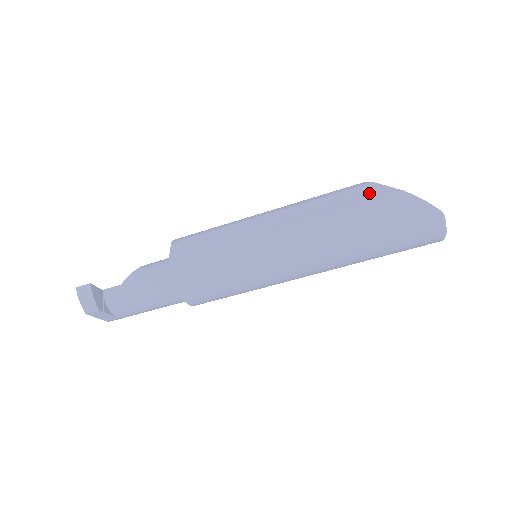
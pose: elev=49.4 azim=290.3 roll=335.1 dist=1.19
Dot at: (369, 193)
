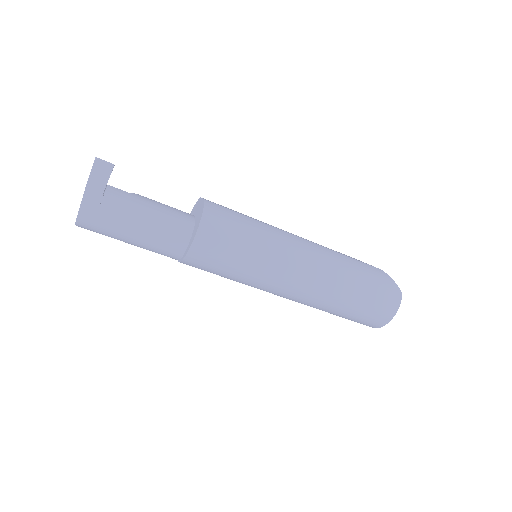
Dot at: occluded
